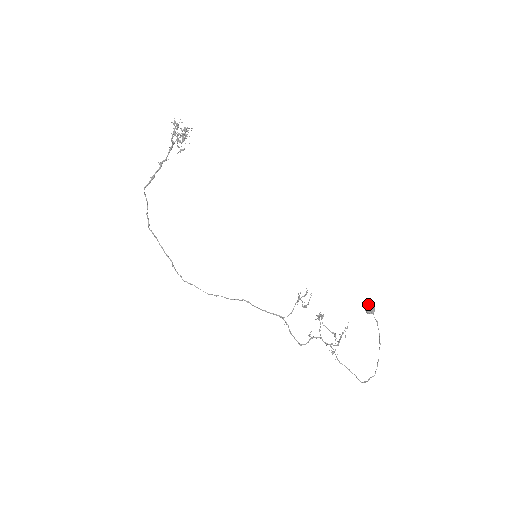
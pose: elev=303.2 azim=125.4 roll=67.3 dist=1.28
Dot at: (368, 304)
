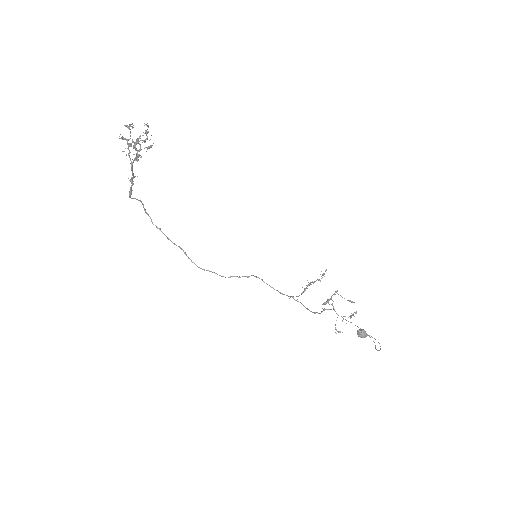
Dot at: (359, 334)
